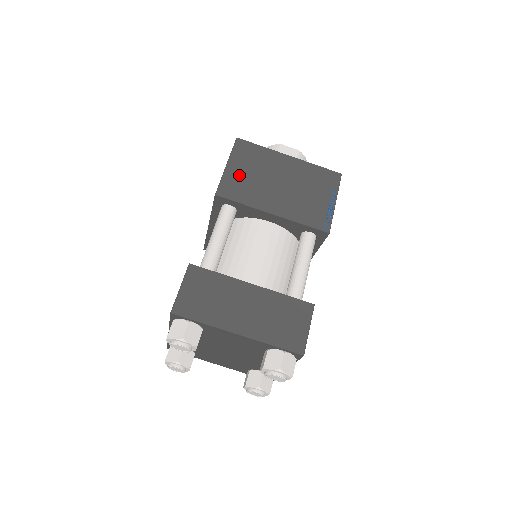
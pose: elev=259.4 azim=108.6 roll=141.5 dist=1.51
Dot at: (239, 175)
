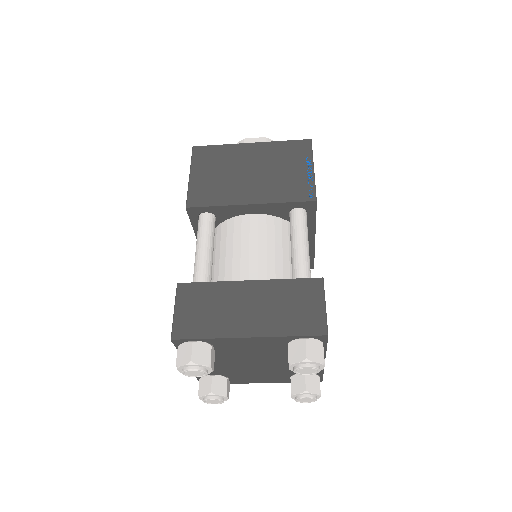
Dot at: (205, 180)
